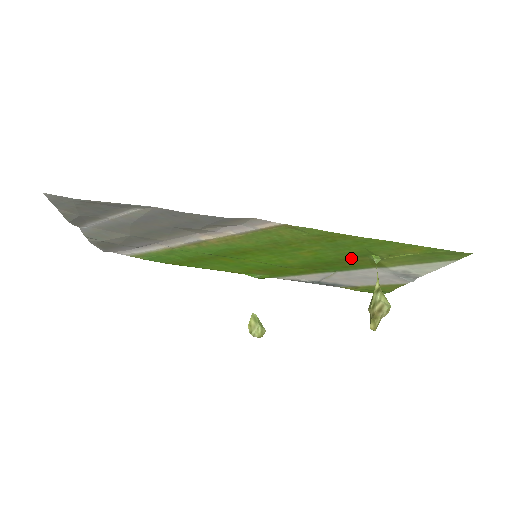
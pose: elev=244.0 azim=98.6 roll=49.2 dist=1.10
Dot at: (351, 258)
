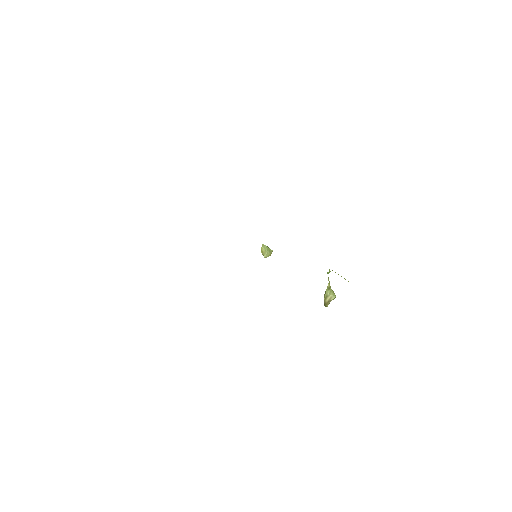
Dot at: occluded
